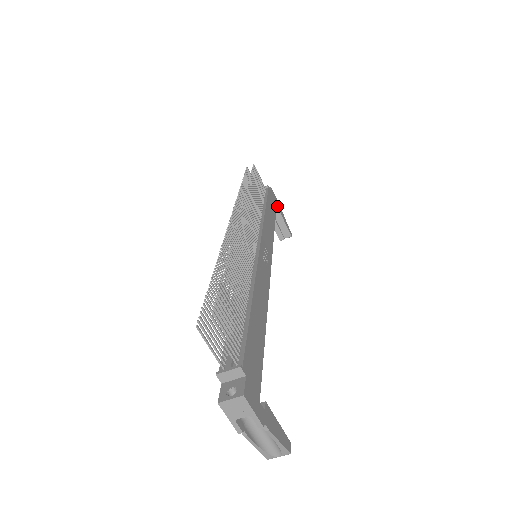
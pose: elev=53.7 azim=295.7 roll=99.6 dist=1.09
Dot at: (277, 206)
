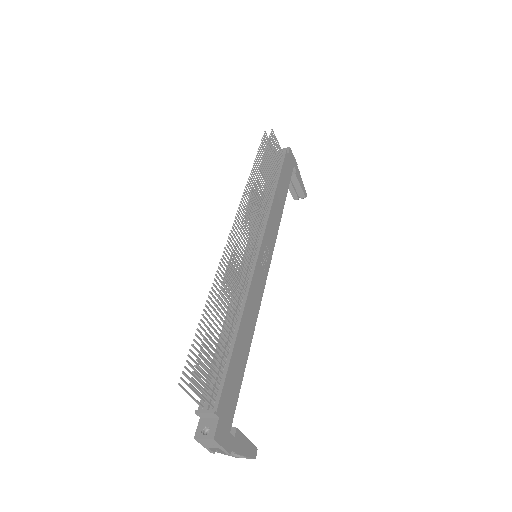
Dot at: (294, 168)
